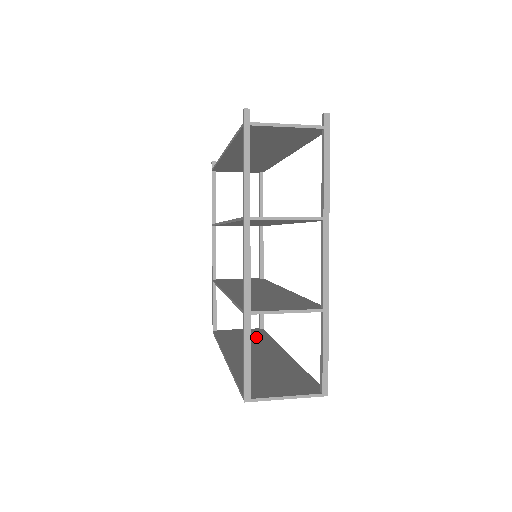
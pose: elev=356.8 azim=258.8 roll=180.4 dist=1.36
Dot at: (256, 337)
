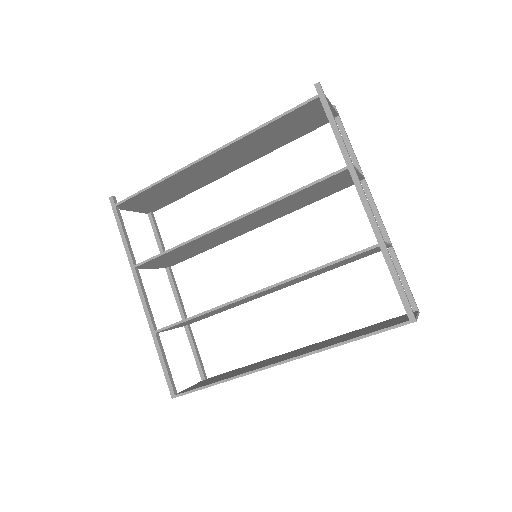
Dot at: (234, 371)
